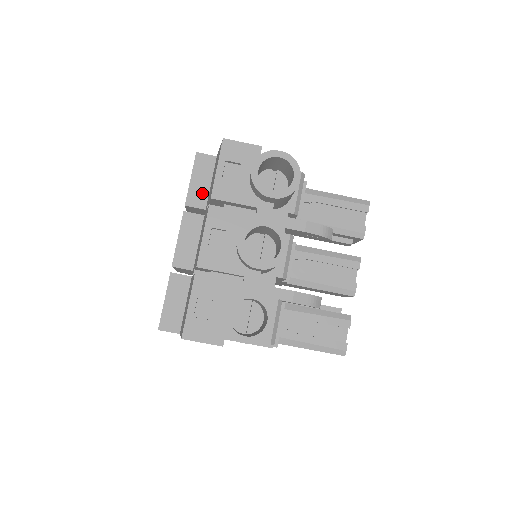
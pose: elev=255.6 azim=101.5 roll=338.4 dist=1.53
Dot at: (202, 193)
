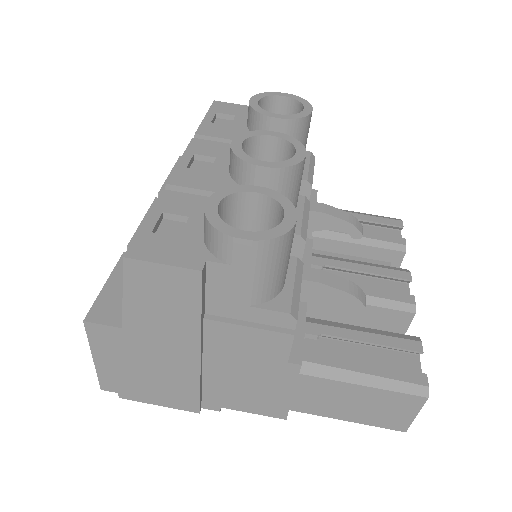
Dot at: occluded
